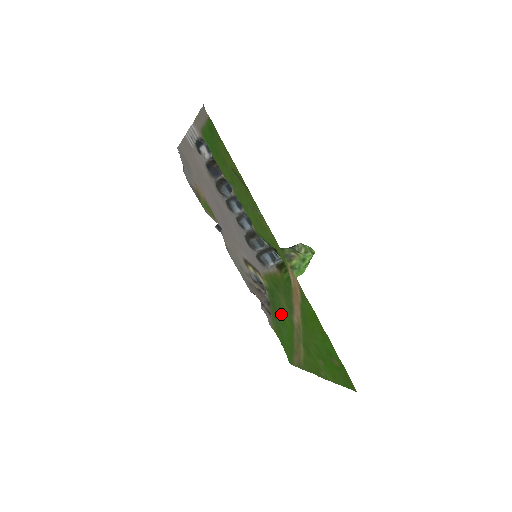
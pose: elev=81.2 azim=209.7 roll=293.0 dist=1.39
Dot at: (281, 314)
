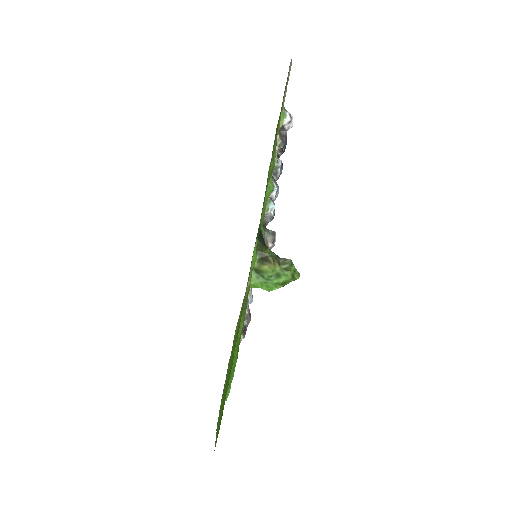
Dot at: occluded
